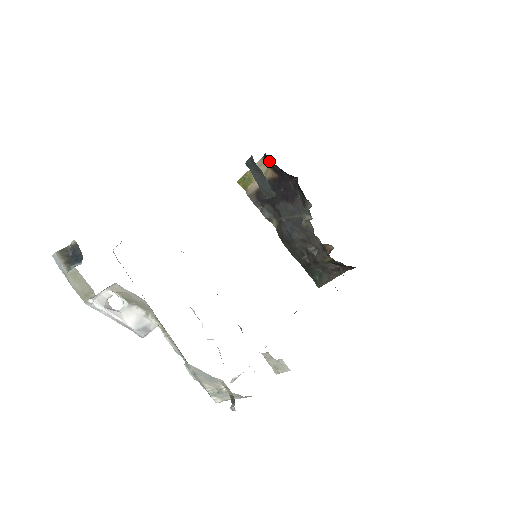
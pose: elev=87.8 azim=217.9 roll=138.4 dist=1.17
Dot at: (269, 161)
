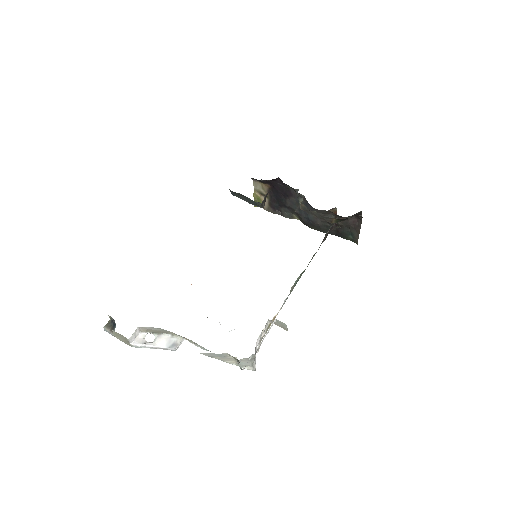
Dot at: occluded
